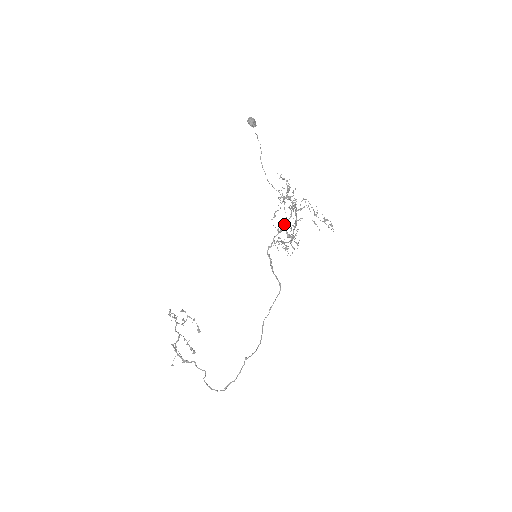
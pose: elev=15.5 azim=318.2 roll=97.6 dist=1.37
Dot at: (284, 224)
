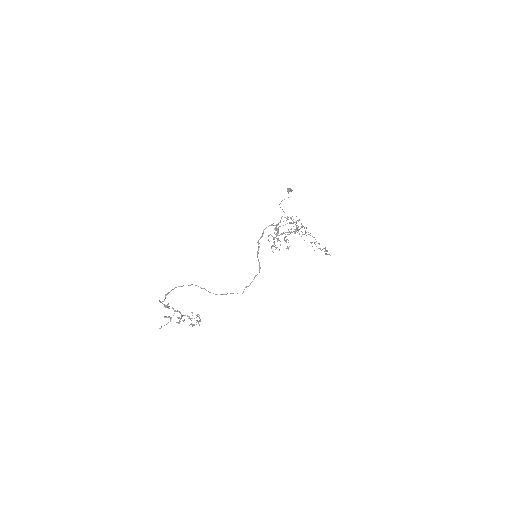
Dot at: (277, 224)
